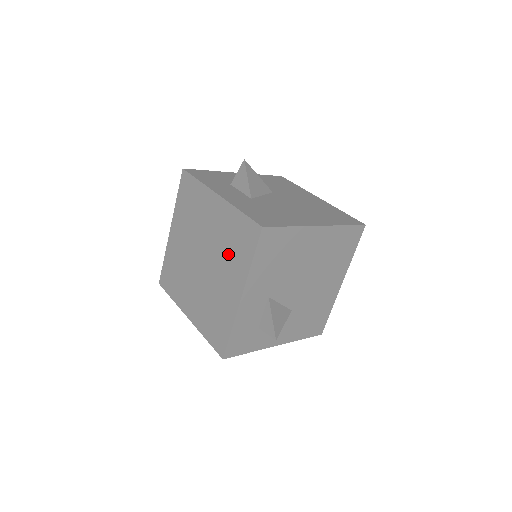
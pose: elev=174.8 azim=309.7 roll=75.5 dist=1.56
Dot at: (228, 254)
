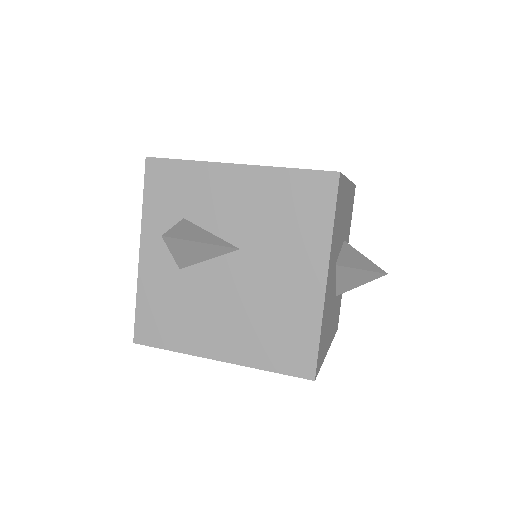
Dot at: occluded
